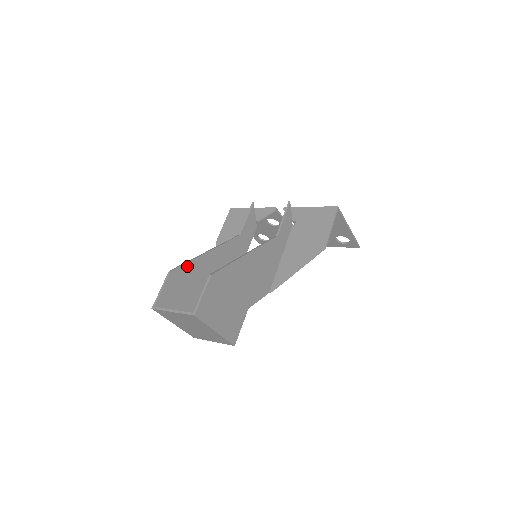
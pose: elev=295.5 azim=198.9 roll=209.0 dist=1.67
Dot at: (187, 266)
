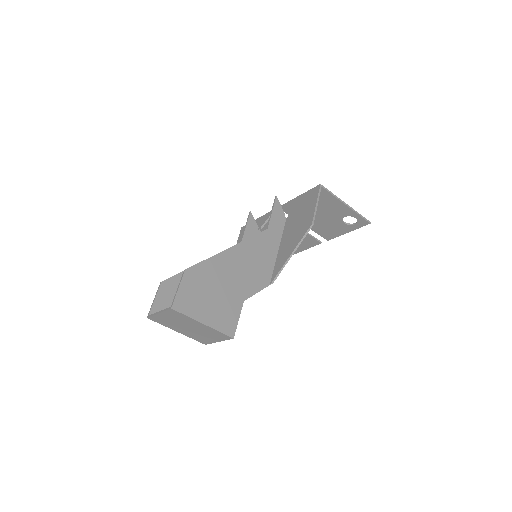
Dot at: (181, 276)
